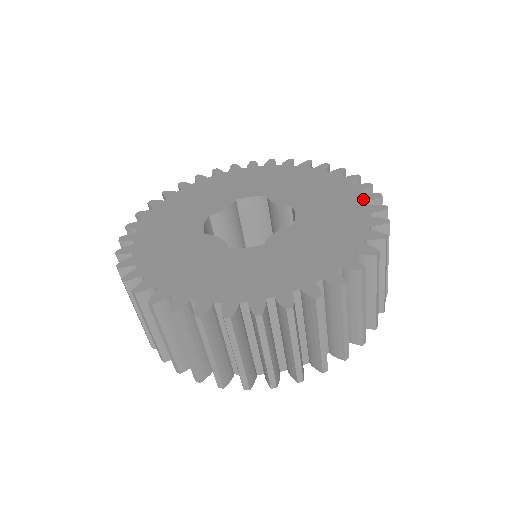
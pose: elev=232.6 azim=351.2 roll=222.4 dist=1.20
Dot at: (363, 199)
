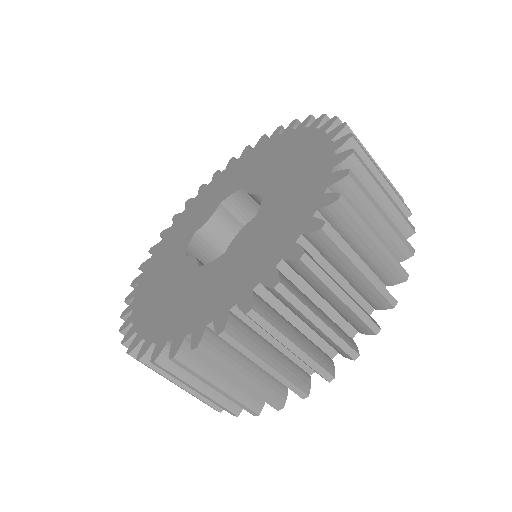
Dot at: (330, 150)
